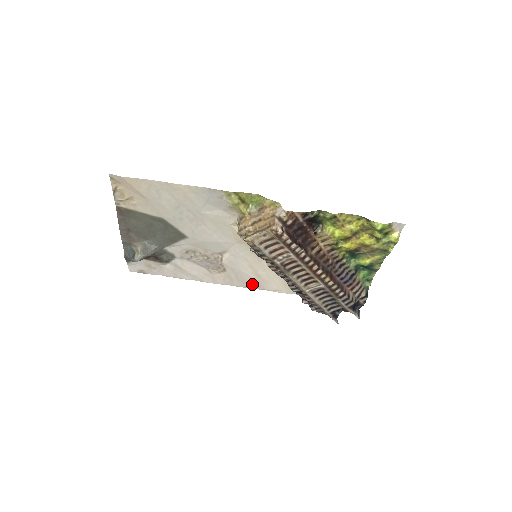
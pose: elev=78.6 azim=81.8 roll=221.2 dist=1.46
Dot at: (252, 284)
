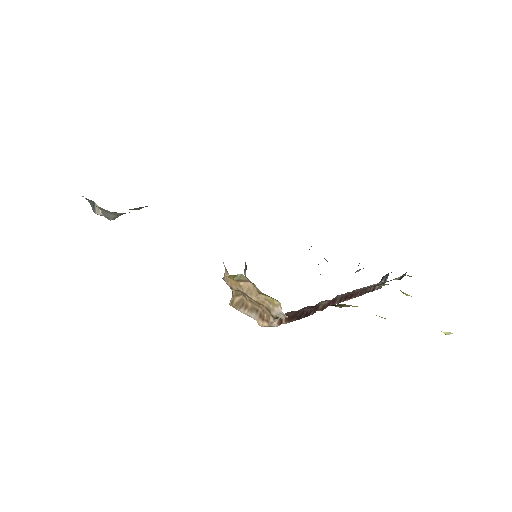
Dot at: occluded
